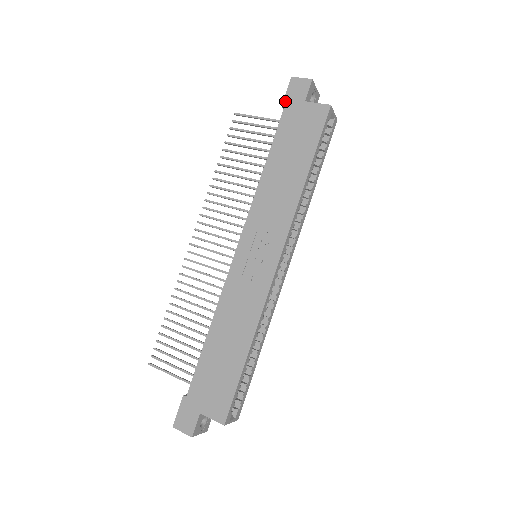
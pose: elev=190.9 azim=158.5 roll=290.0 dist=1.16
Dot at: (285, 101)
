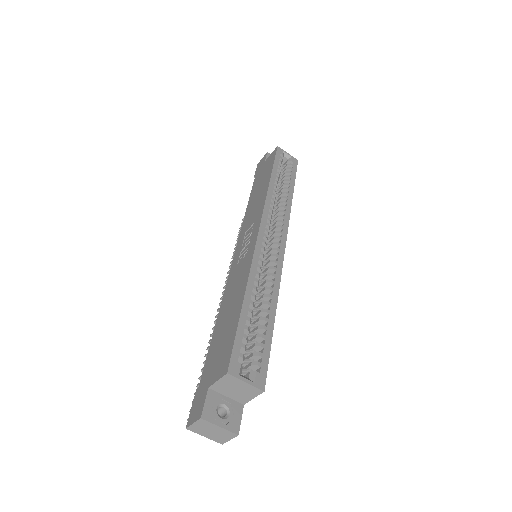
Dot at: (255, 174)
